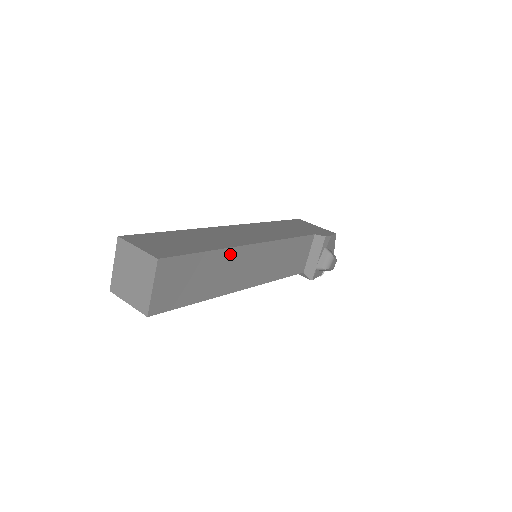
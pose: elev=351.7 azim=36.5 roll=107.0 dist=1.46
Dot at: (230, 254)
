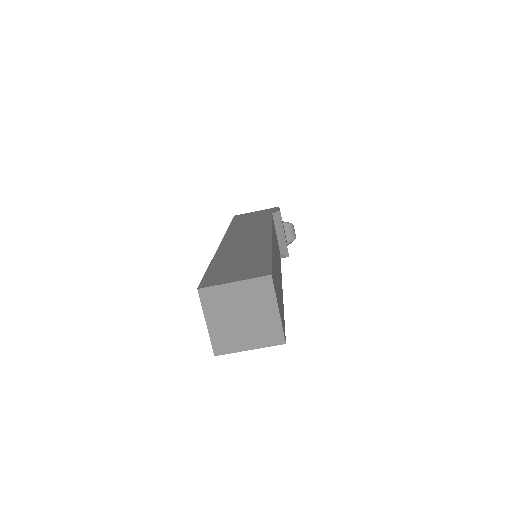
Dot at: (273, 252)
